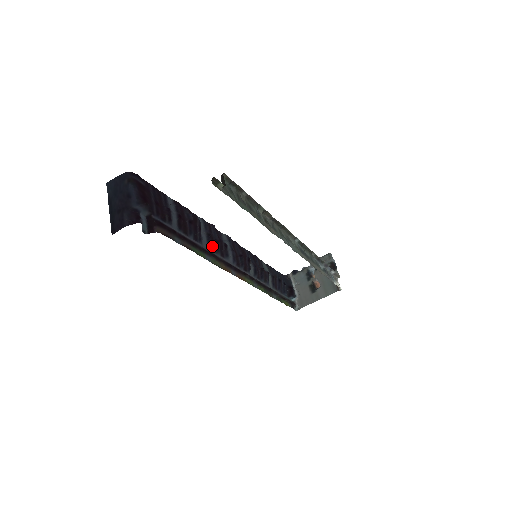
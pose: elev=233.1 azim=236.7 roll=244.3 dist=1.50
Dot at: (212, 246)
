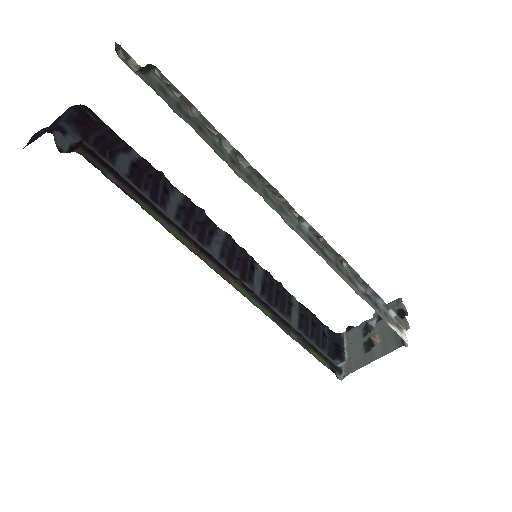
Dot at: (184, 221)
